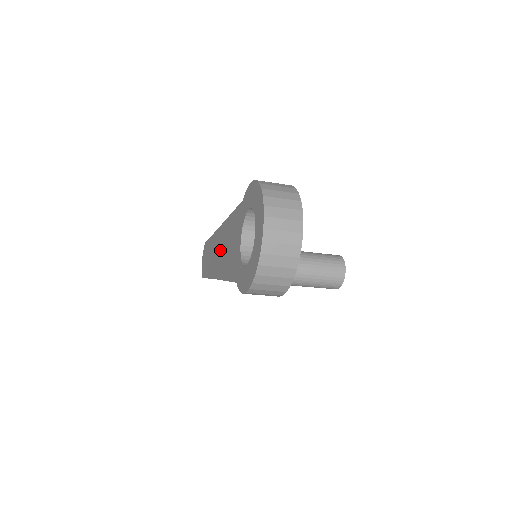
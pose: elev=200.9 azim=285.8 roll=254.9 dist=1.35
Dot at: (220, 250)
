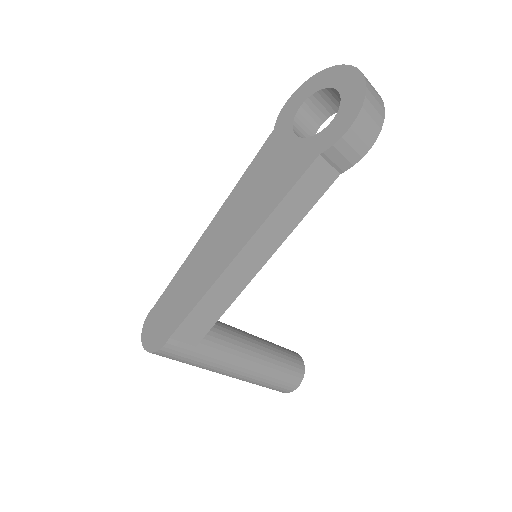
Dot at: (230, 226)
